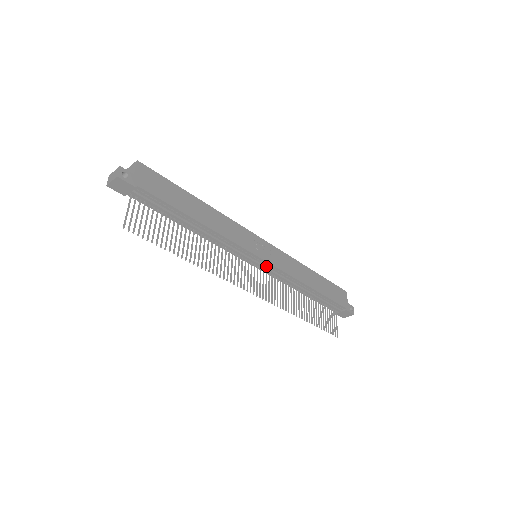
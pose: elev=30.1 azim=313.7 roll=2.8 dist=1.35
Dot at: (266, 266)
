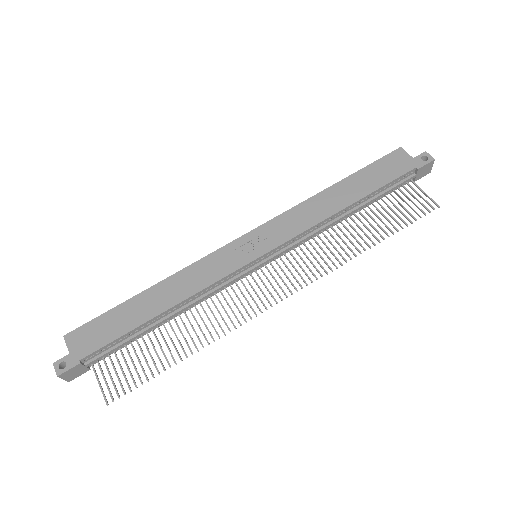
Dot at: (274, 253)
